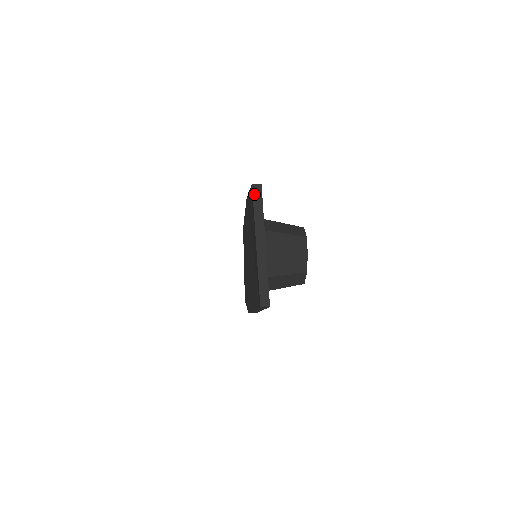
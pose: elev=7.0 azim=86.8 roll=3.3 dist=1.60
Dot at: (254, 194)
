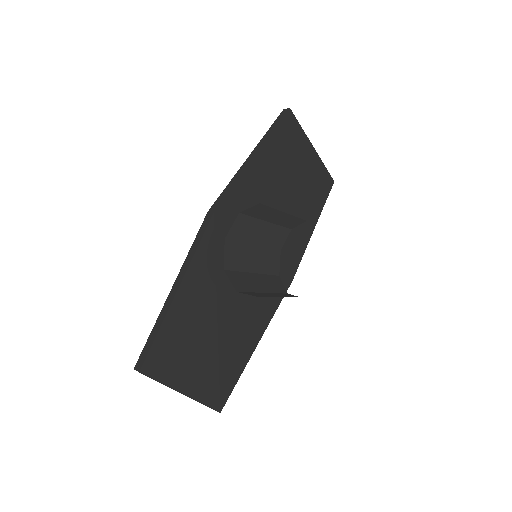
Dot at: occluded
